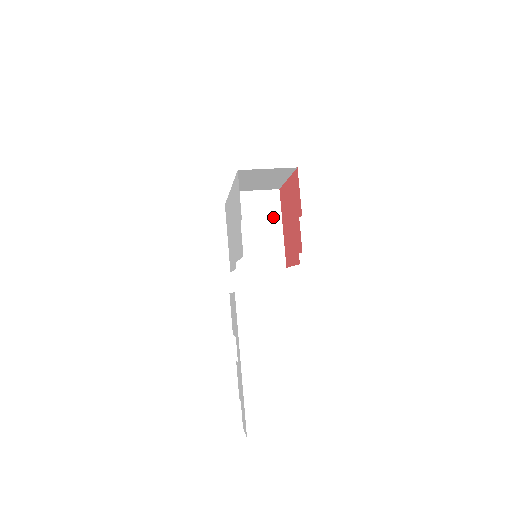
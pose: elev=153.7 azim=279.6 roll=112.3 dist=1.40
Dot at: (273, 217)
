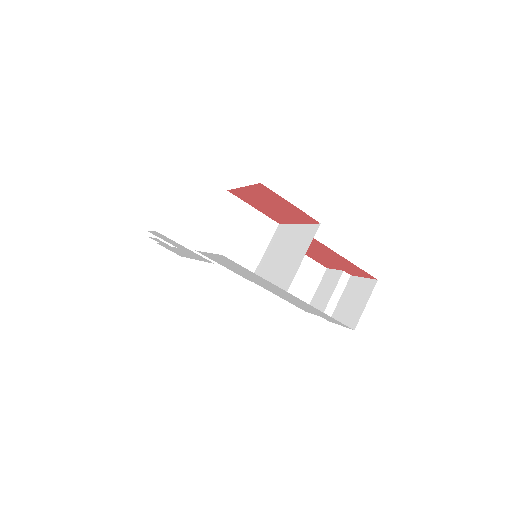
Dot at: (293, 246)
